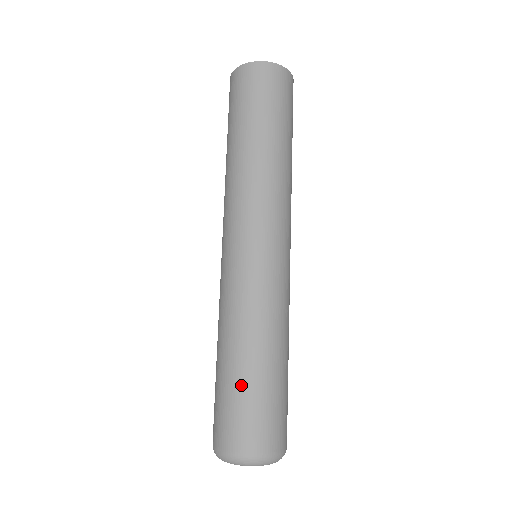
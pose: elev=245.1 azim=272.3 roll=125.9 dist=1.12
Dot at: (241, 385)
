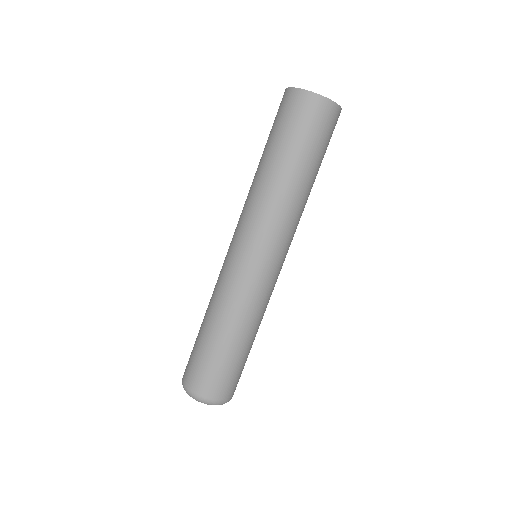
Dot at: (233, 360)
